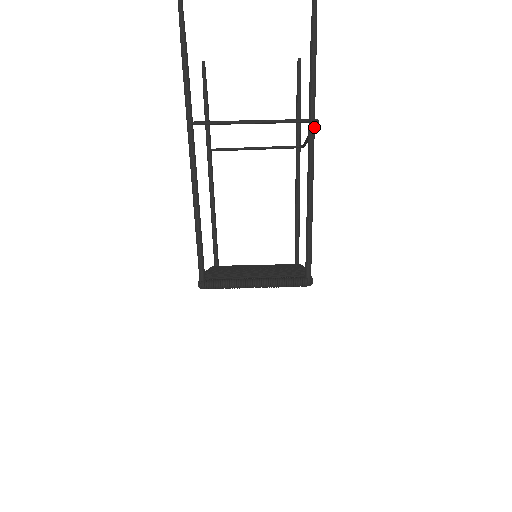
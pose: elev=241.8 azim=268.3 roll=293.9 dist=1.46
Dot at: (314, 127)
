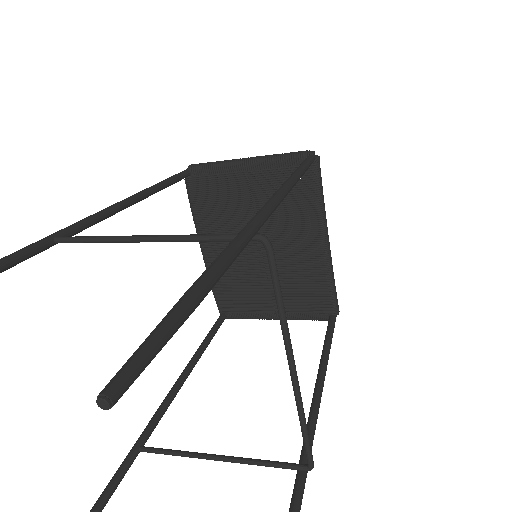
Dot at: occluded
